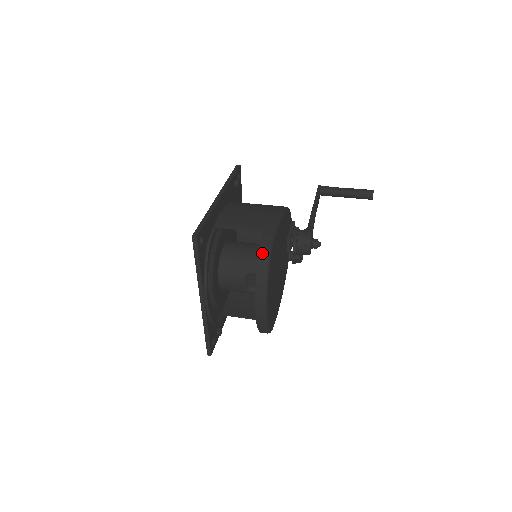
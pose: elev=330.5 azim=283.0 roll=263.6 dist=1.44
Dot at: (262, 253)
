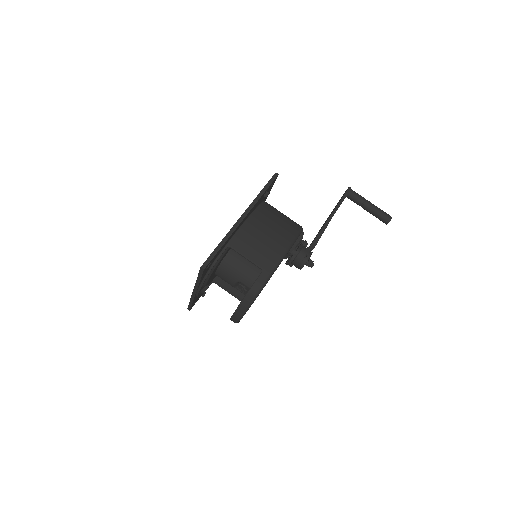
Dot at: (252, 292)
